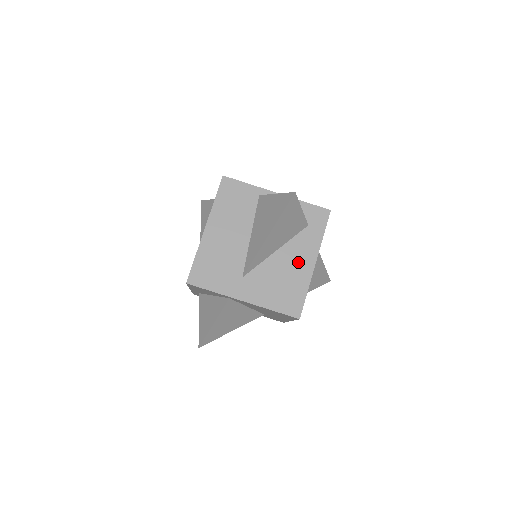
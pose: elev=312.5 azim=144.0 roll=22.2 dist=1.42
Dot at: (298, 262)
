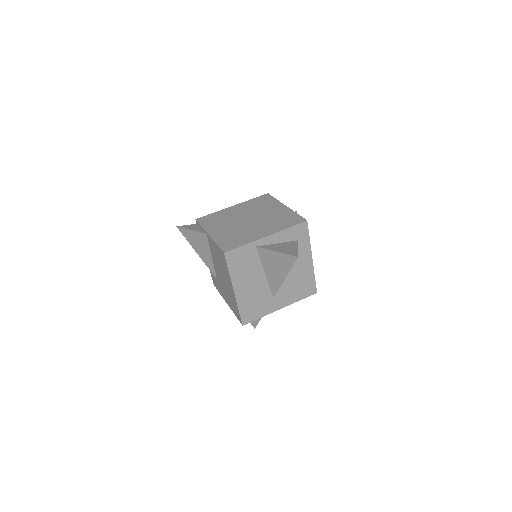
Dot at: (302, 266)
